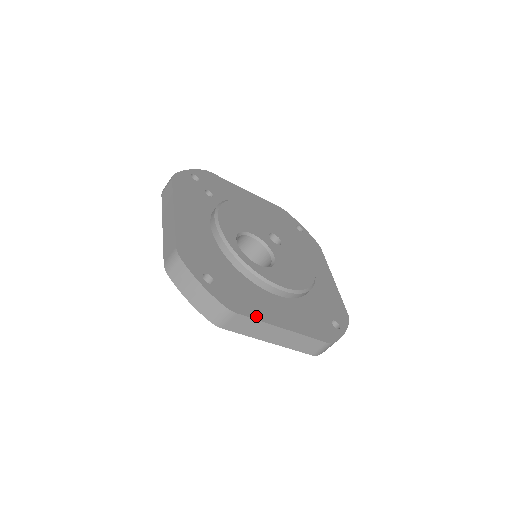
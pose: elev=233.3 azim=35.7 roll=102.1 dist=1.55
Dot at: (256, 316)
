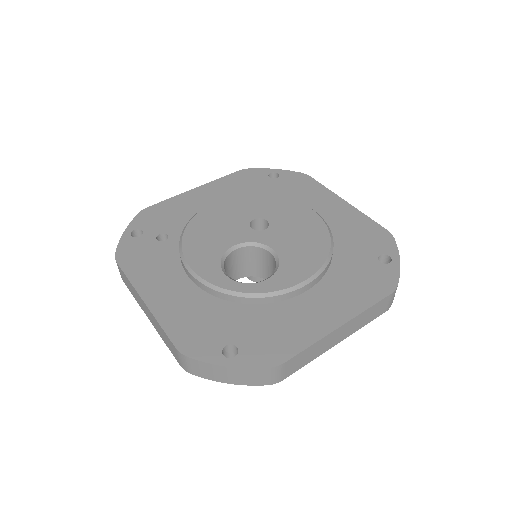
Dot at: (304, 343)
